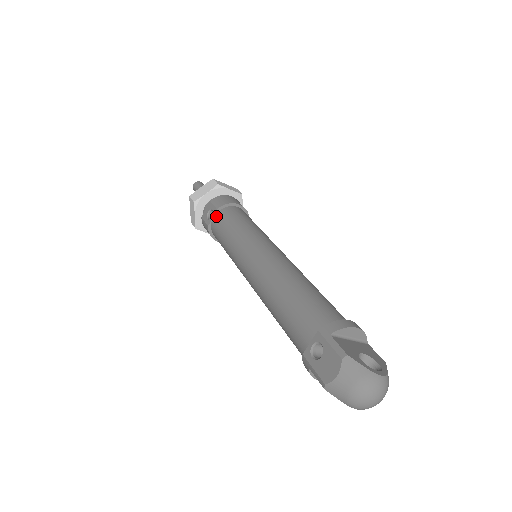
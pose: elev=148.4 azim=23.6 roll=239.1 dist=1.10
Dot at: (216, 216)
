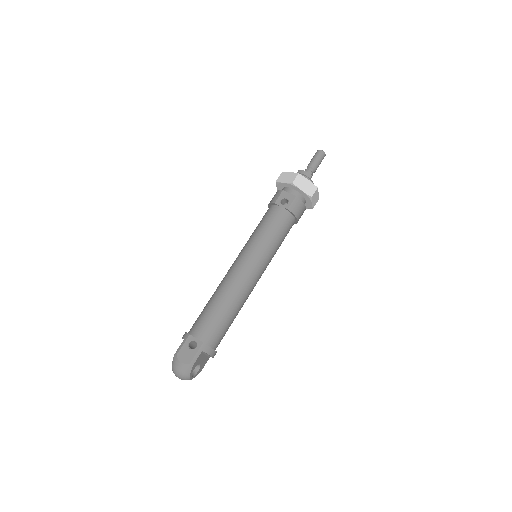
Dot at: (282, 210)
